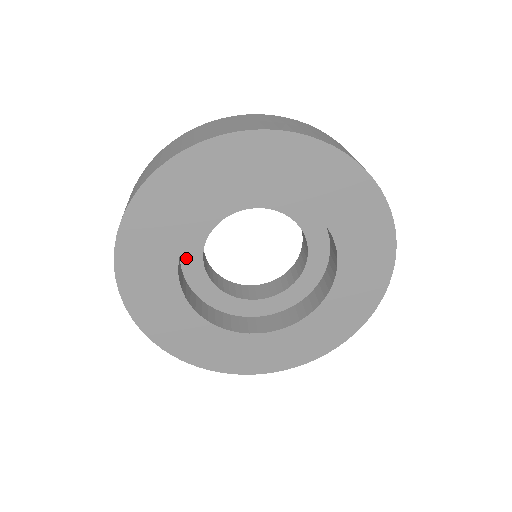
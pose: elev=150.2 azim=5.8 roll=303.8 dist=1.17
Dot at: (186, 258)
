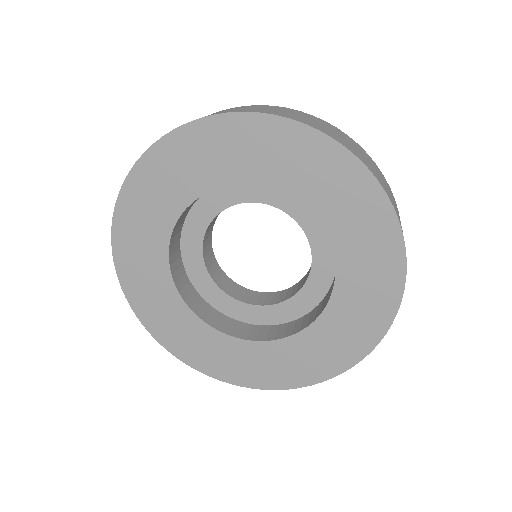
Dot at: (203, 203)
